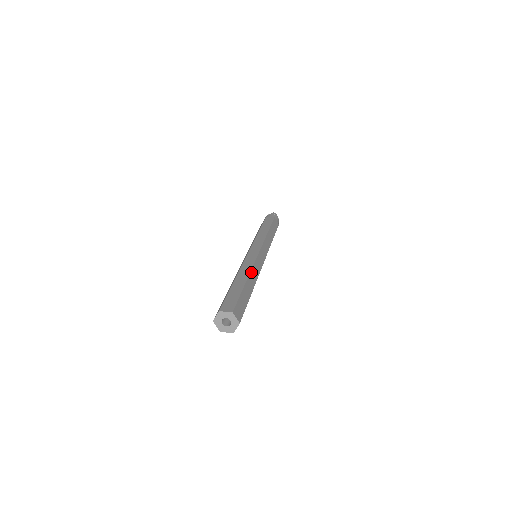
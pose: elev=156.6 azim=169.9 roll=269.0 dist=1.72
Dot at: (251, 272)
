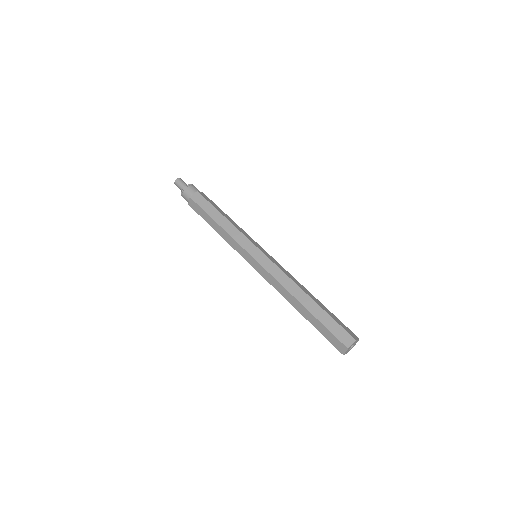
Dot at: (298, 286)
